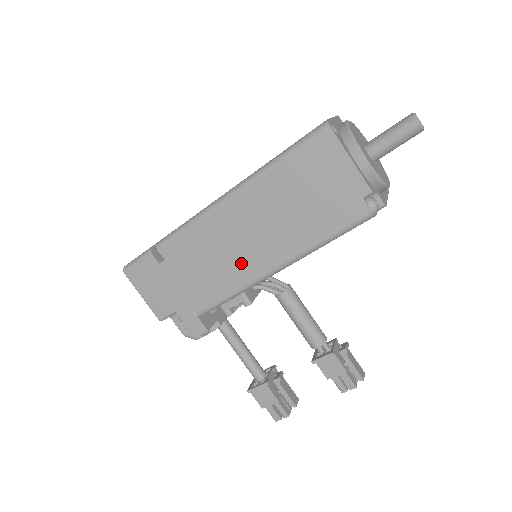
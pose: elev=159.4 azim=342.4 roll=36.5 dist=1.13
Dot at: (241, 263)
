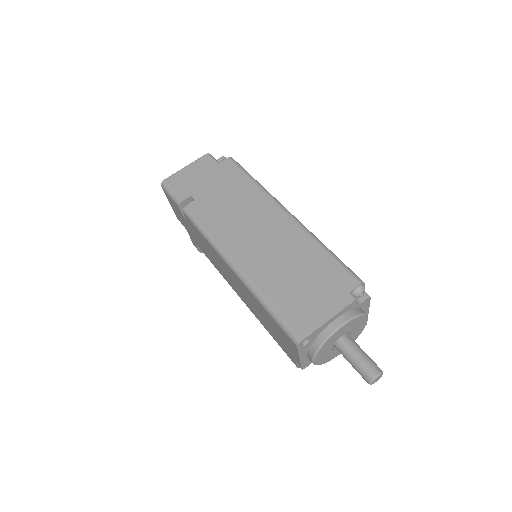
Dot at: (226, 277)
